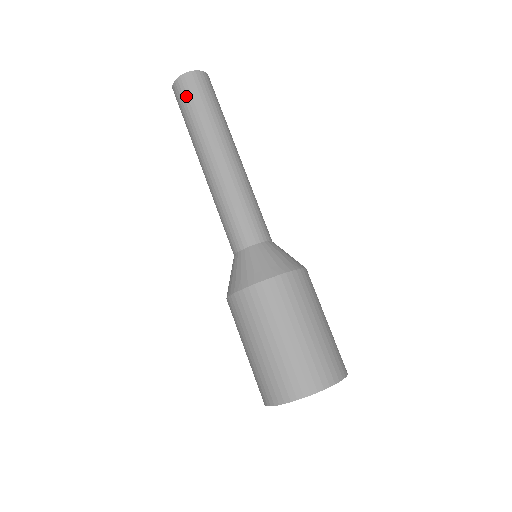
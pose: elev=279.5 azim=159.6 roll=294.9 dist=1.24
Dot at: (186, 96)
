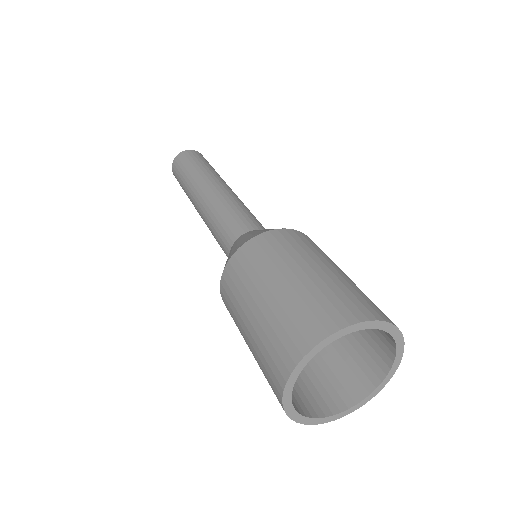
Dot at: (201, 157)
